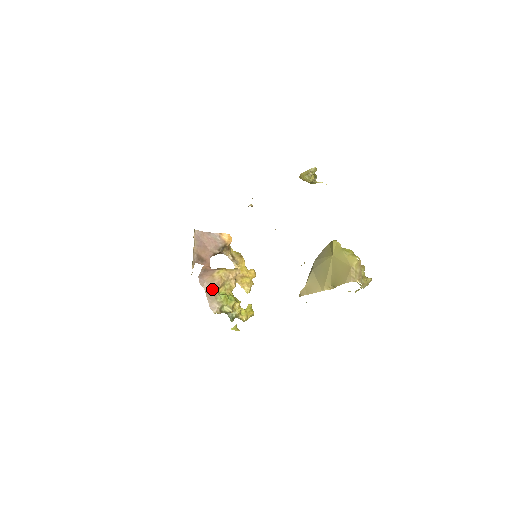
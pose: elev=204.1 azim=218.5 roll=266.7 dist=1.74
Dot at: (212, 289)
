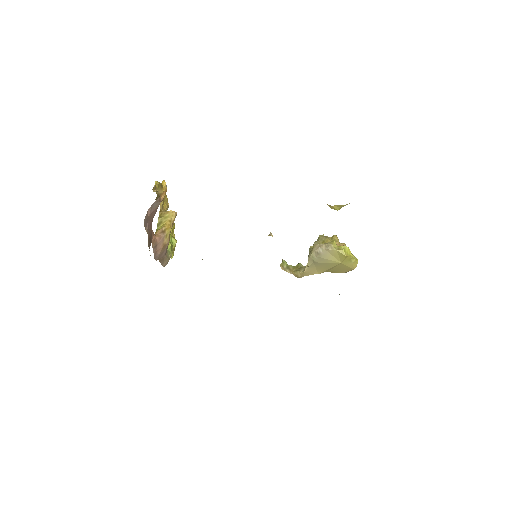
Dot at: (164, 254)
